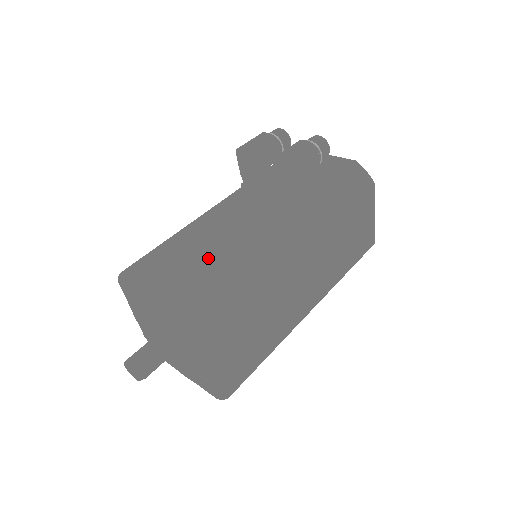
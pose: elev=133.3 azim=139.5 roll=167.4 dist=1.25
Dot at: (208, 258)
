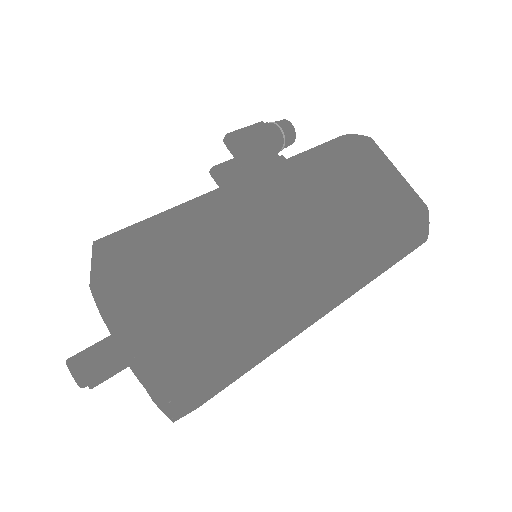
Dot at: occluded
